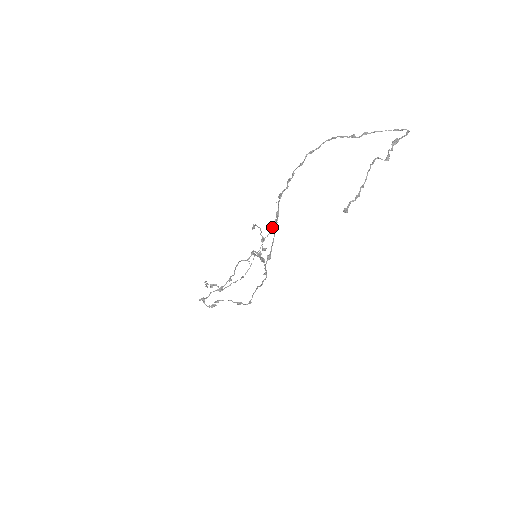
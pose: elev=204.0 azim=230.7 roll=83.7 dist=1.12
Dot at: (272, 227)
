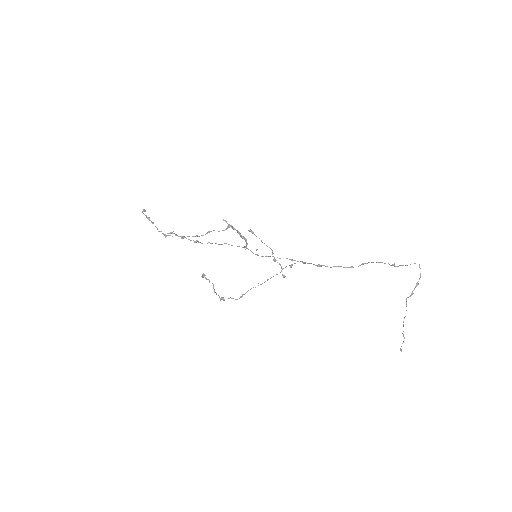
Dot at: occluded
